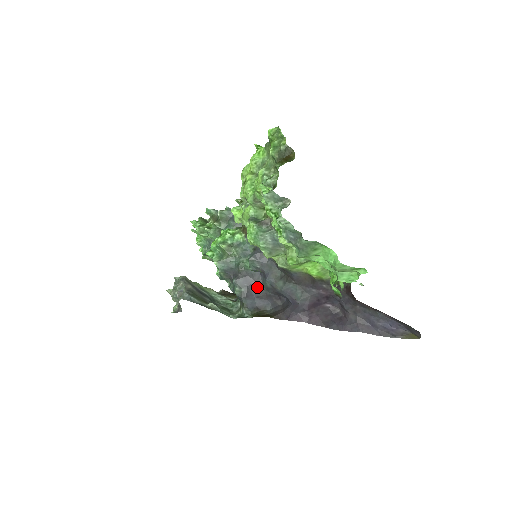
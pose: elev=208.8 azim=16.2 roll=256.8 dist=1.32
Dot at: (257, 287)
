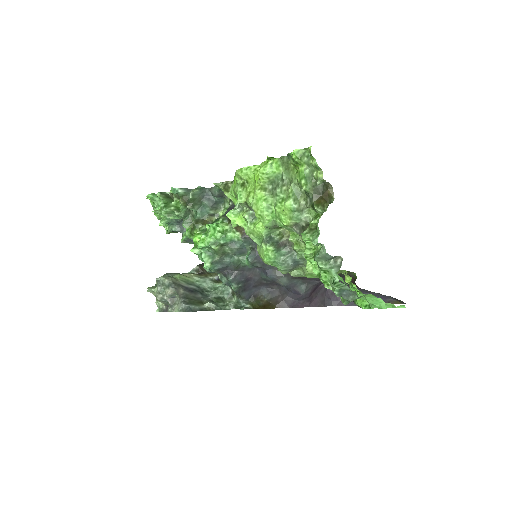
Dot at: (254, 279)
